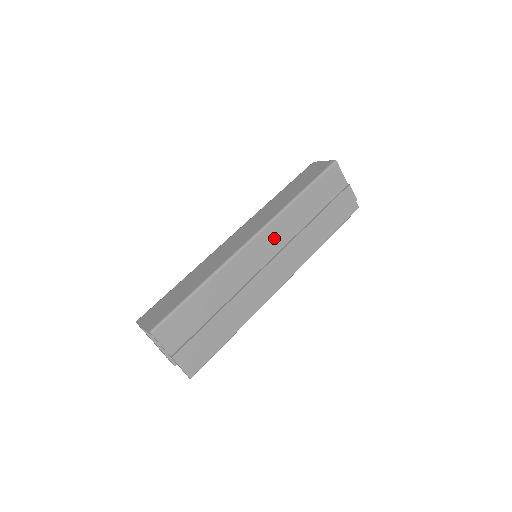
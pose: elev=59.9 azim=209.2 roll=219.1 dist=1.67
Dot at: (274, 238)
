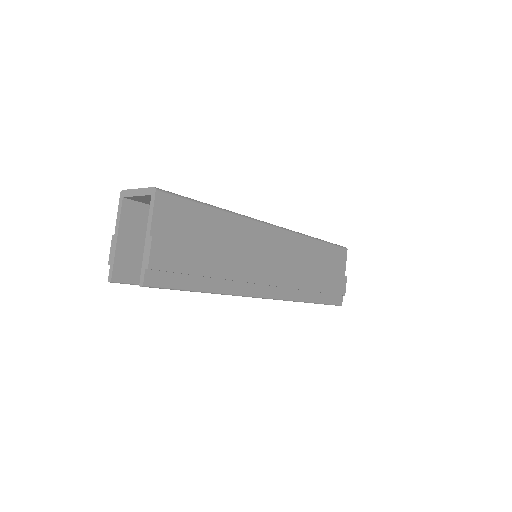
Dot at: (287, 247)
